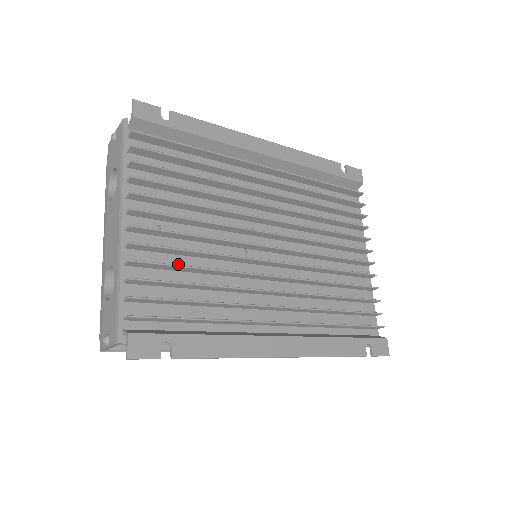
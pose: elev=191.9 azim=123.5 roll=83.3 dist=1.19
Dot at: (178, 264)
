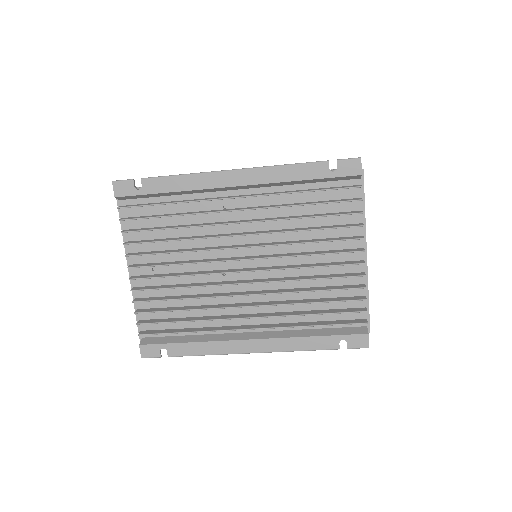
Dot at: (170, 293)
